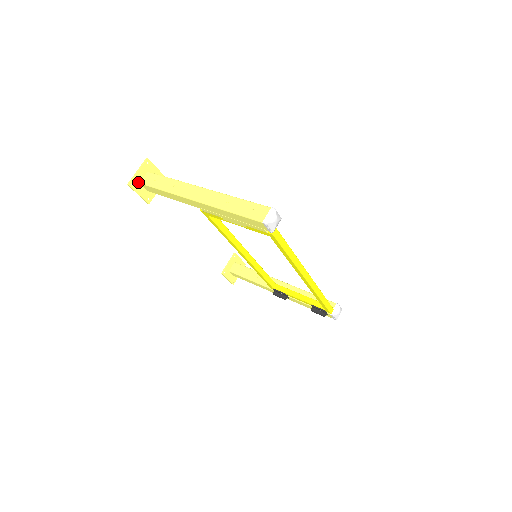
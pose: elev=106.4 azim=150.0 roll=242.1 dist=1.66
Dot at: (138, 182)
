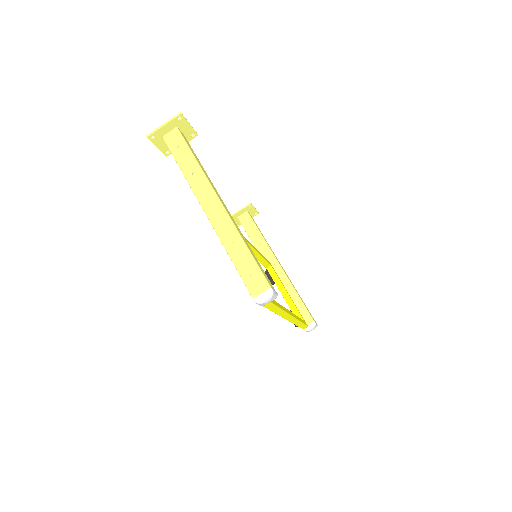
Dot at: (160, 135)
